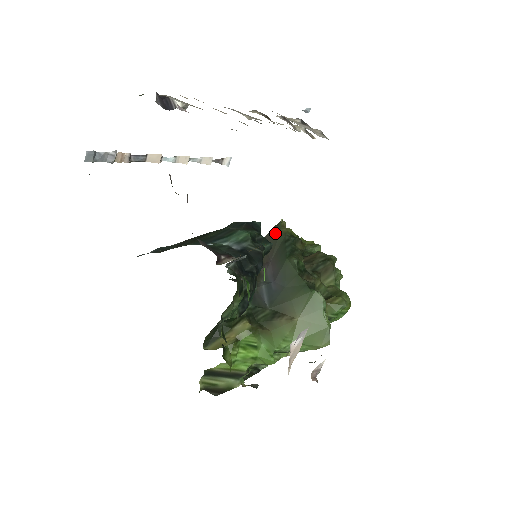
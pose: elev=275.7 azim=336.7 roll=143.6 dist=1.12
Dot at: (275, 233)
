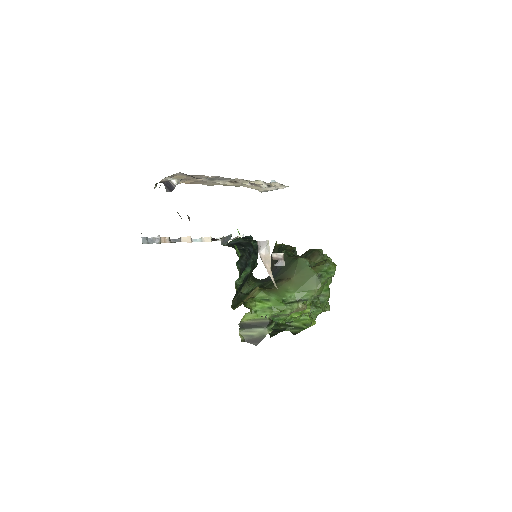
Dot at: (274, 250)
